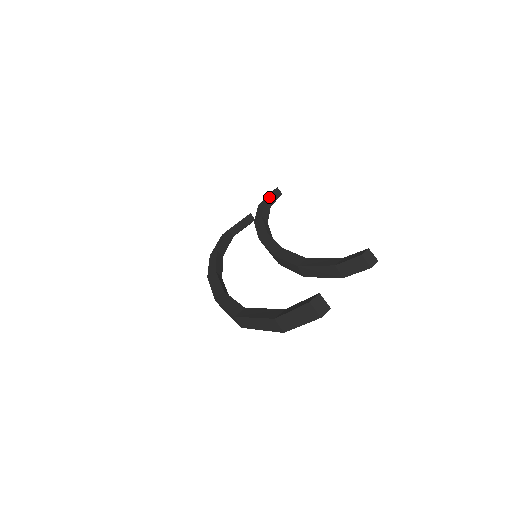
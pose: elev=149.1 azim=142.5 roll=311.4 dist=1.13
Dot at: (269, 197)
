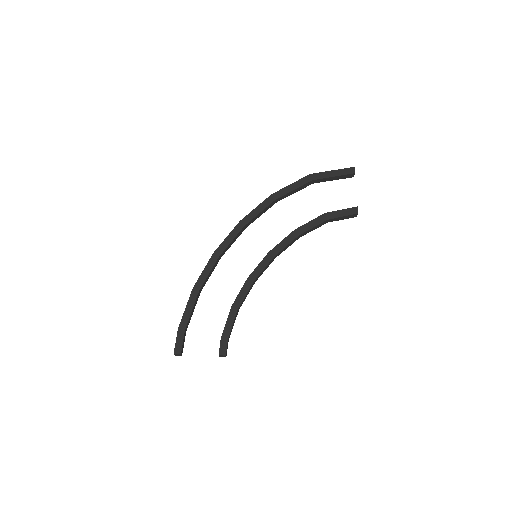
Dot at: (336, 218)
